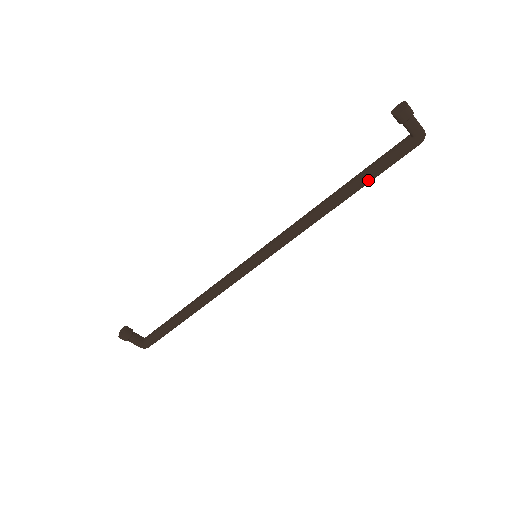
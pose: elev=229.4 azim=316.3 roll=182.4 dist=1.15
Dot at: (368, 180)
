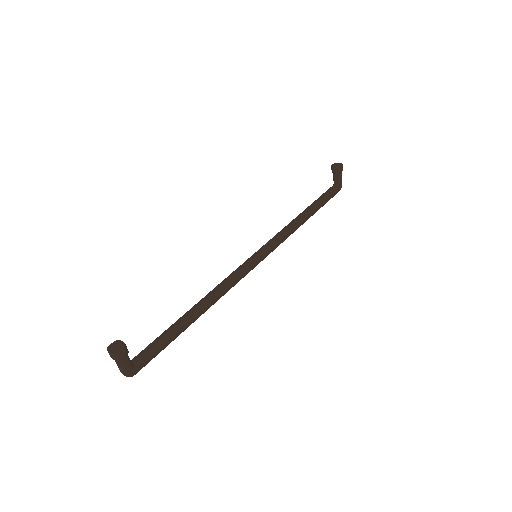
Dot at: (321, 206)
